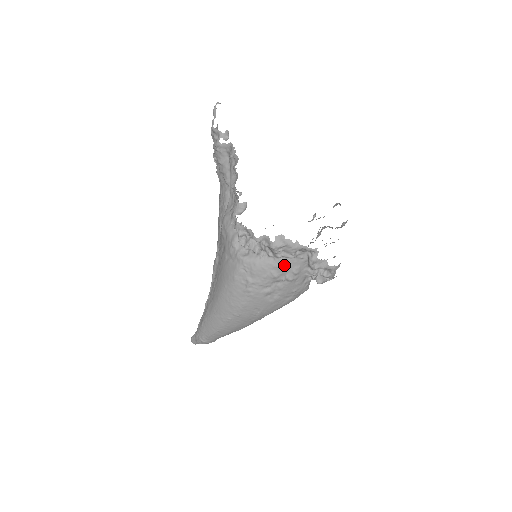
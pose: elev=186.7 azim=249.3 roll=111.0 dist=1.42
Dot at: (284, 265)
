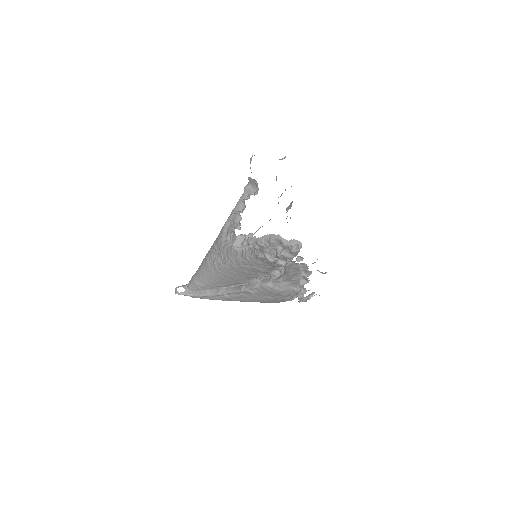
Dot at: occluded
